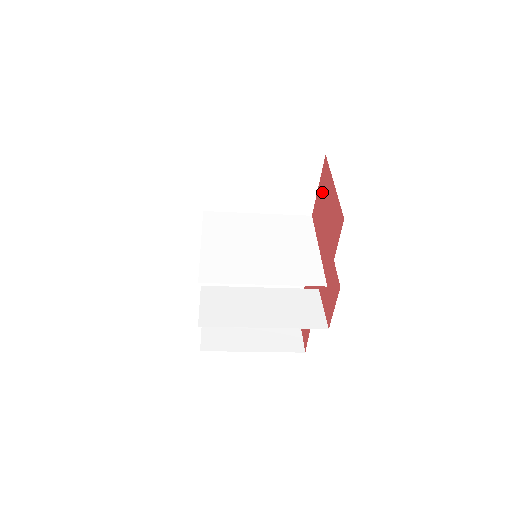
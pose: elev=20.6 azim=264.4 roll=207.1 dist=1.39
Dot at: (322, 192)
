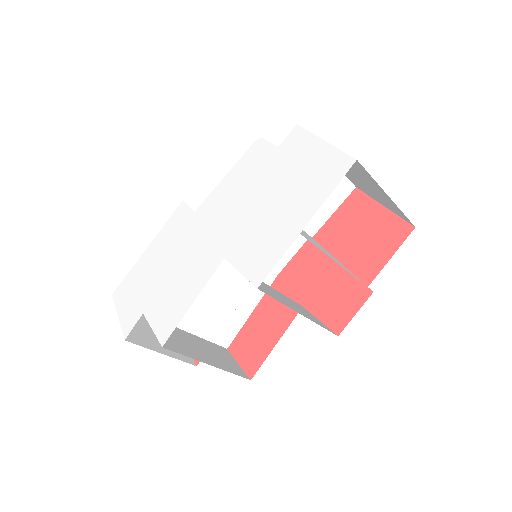
Dot at: (347, 215)
